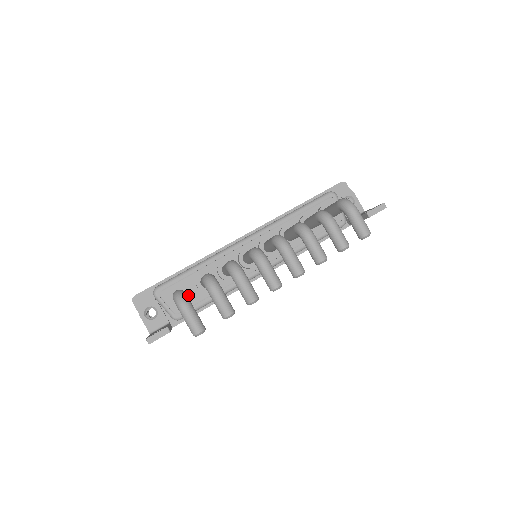
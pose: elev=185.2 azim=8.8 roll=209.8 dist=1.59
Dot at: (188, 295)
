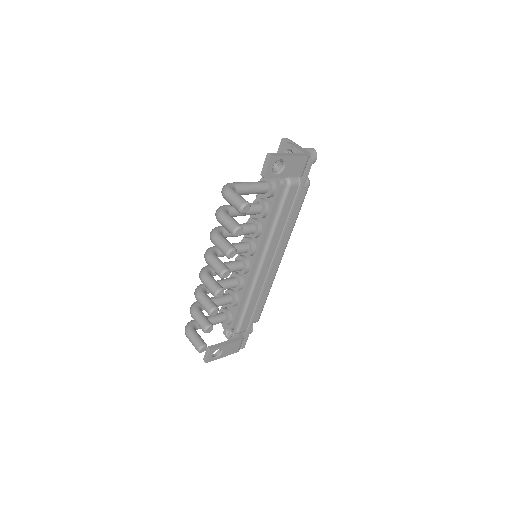
Dot at: (226, 314)
